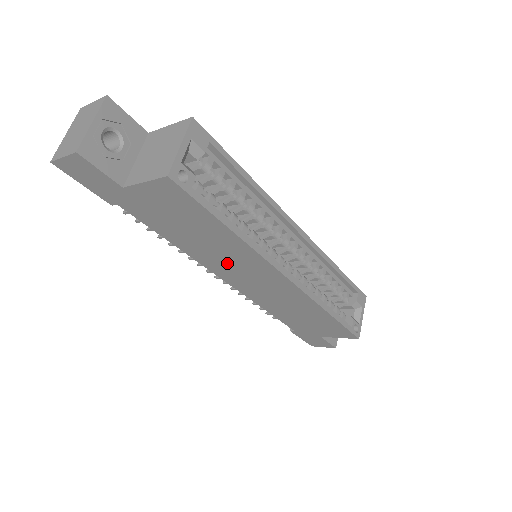
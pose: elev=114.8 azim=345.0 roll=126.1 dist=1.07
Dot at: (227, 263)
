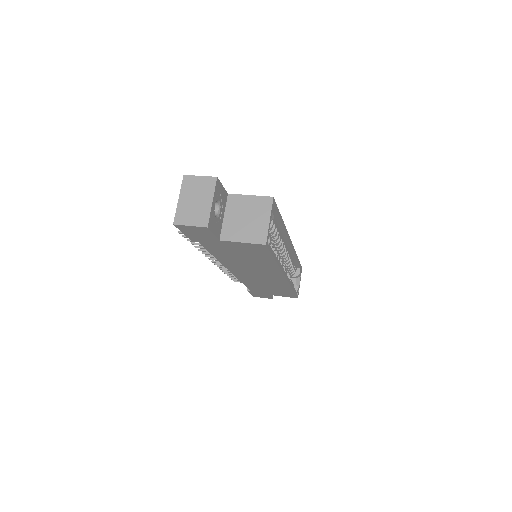
Dot at: (248, 268)
